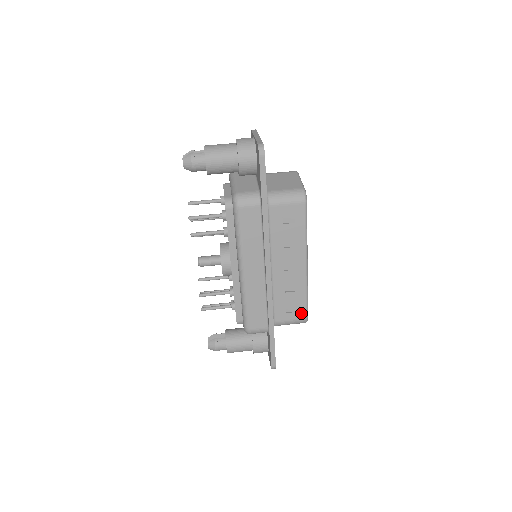
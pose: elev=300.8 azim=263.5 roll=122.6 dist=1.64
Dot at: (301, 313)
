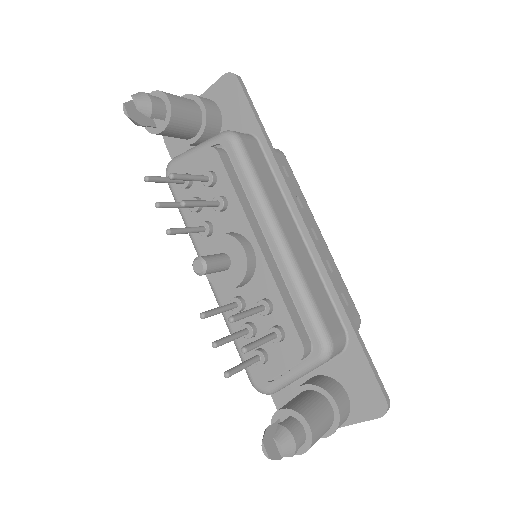
Dot at: (352, 307)
